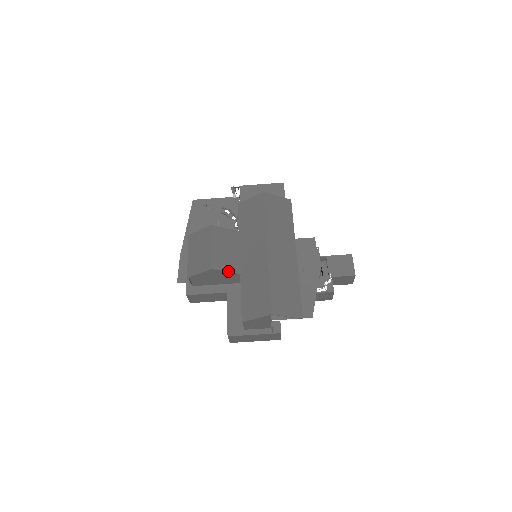
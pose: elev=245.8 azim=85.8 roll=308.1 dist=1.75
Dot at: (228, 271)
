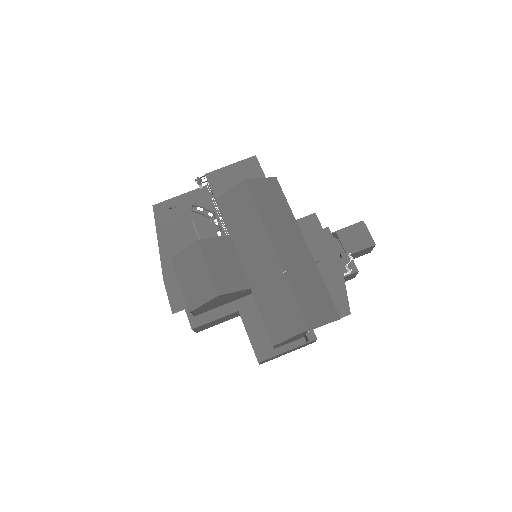
Dot at: (236, 290)
